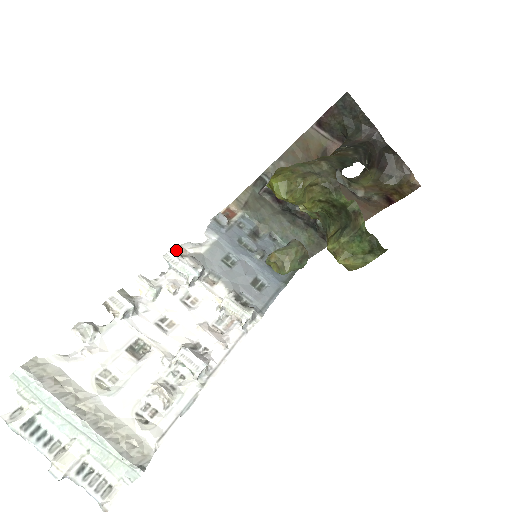
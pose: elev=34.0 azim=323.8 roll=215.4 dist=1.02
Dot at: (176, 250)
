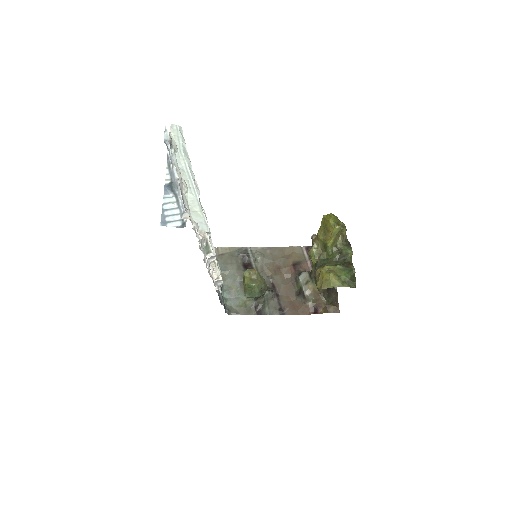
Dot at: occluded
